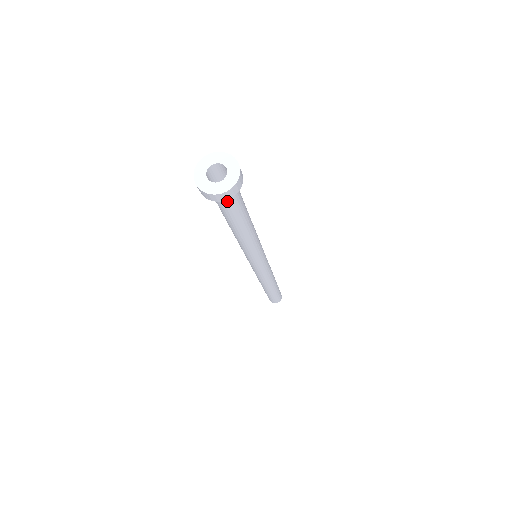
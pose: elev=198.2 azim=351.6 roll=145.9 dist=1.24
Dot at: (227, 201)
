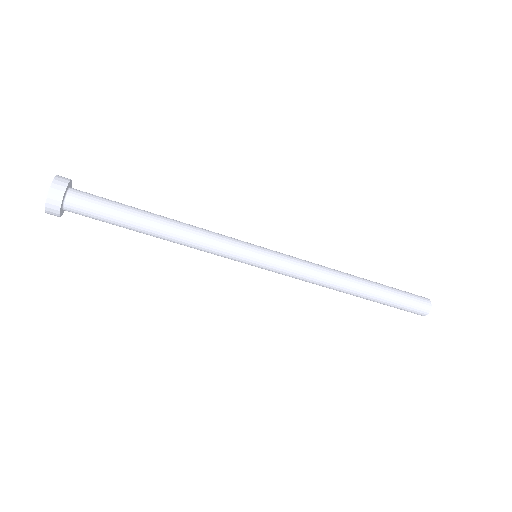
Dot at: (84, 200)
